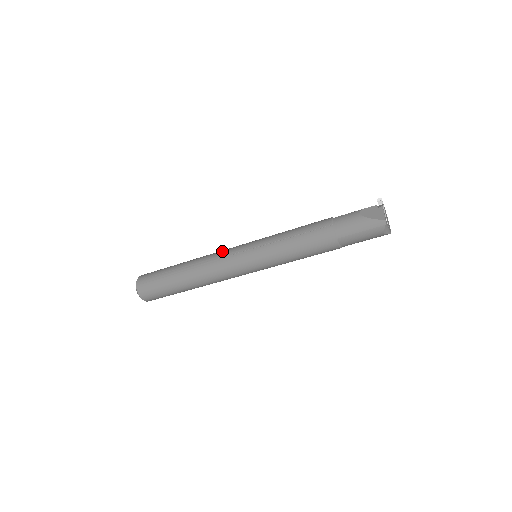
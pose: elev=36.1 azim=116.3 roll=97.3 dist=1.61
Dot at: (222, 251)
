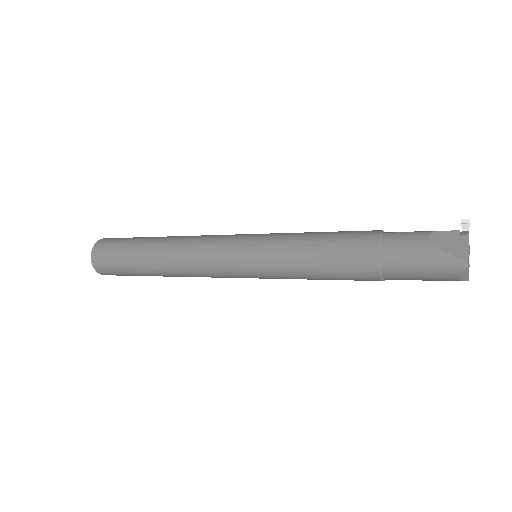
Dot at: (210, 236)
